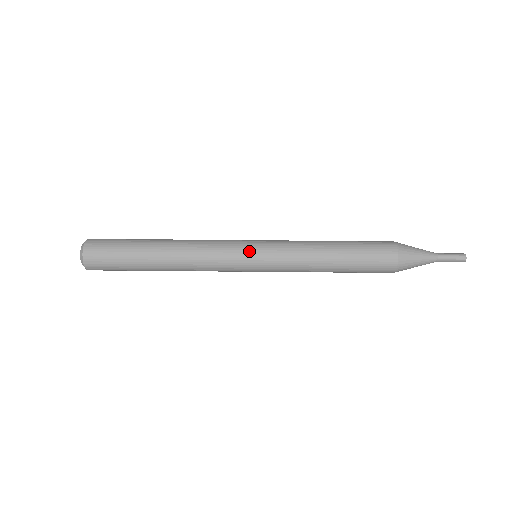
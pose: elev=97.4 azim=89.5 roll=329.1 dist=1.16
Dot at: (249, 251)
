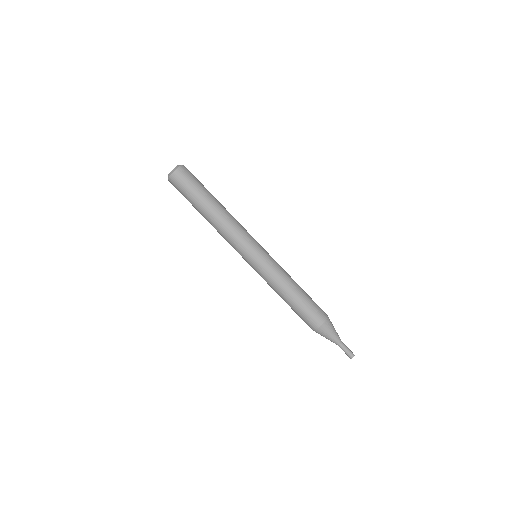
Dot at: (260, 246)
